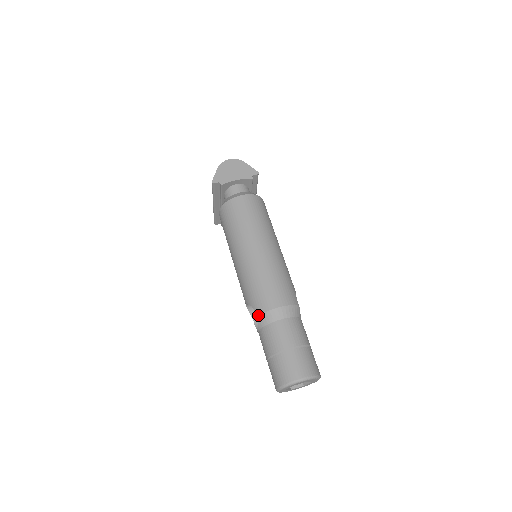
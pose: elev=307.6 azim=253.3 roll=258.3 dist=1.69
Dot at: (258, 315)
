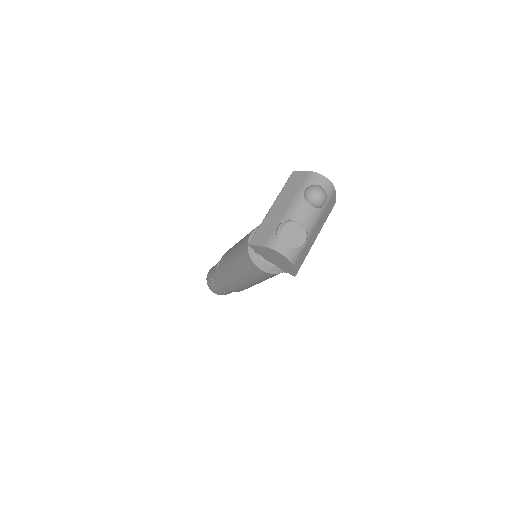
Dot at: occluded
